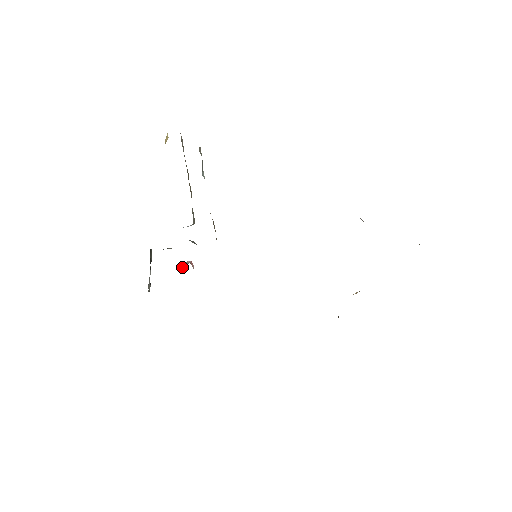
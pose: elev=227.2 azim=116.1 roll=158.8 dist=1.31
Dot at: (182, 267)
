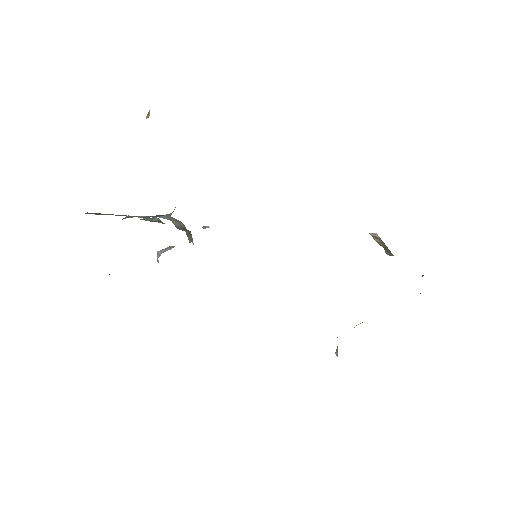
Dot at: (163, 251)
